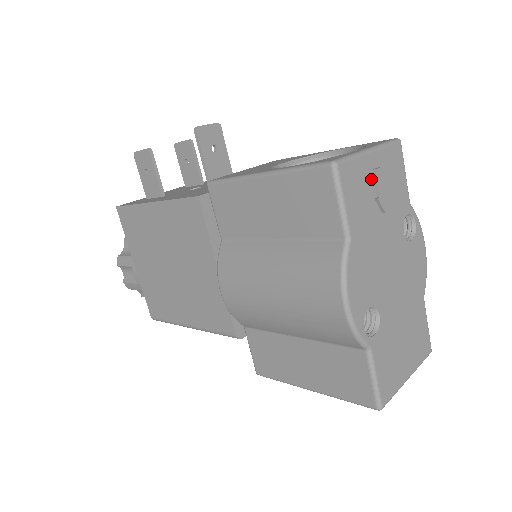
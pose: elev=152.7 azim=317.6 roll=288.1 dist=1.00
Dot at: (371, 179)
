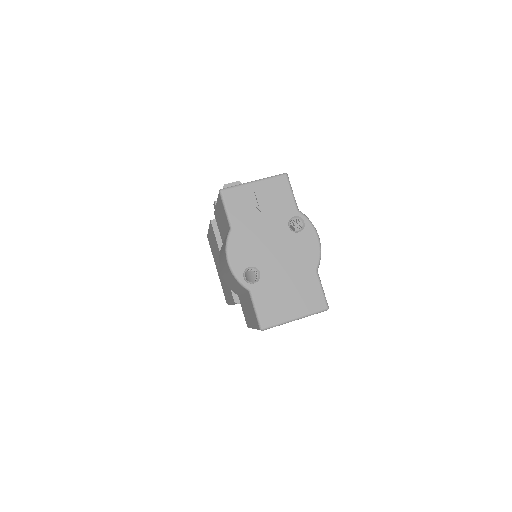
Dot at: (253, 197)
